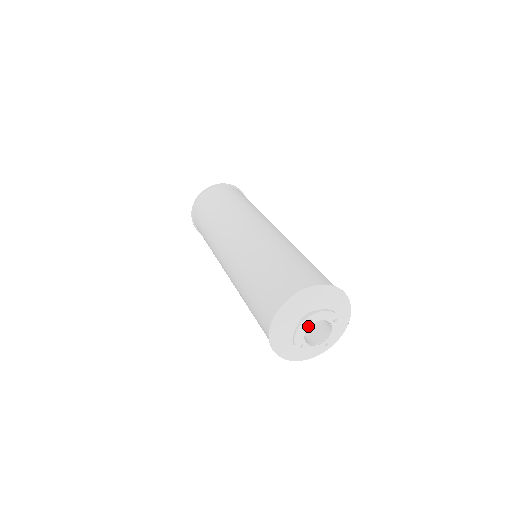
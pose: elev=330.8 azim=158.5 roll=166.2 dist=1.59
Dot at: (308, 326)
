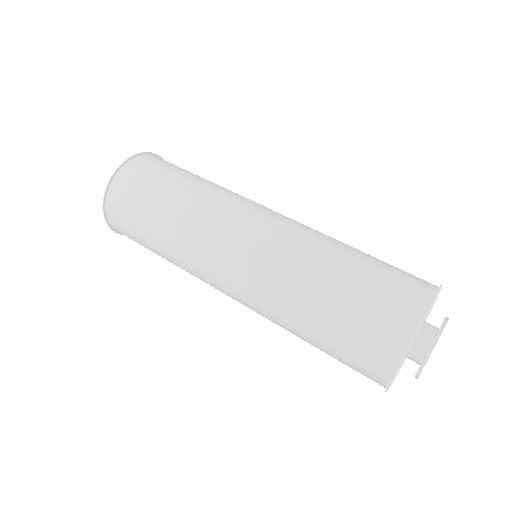
Dot at: occluded
